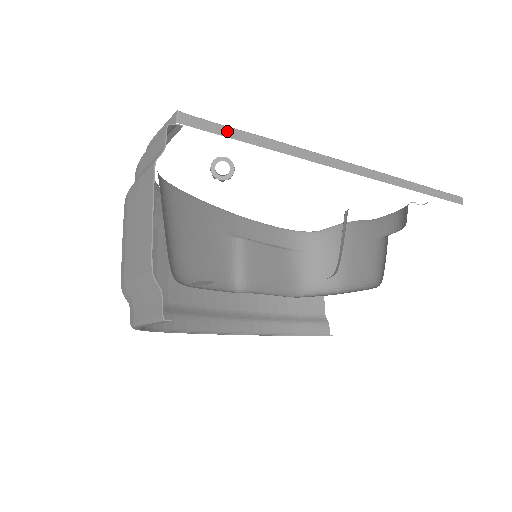
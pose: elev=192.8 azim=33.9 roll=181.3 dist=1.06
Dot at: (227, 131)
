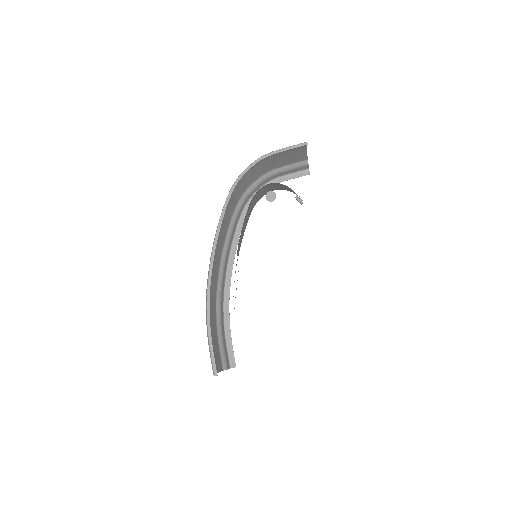
Dot at: occluded
